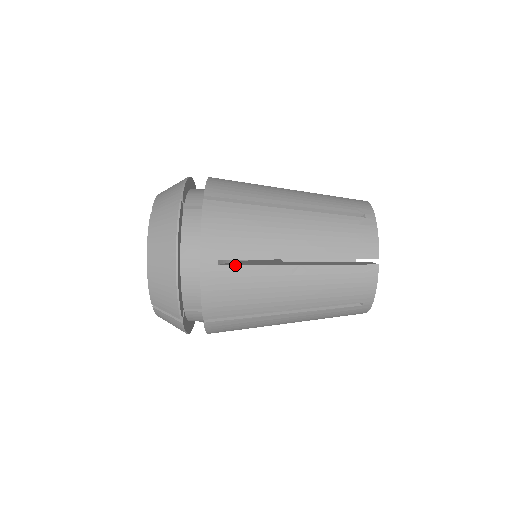
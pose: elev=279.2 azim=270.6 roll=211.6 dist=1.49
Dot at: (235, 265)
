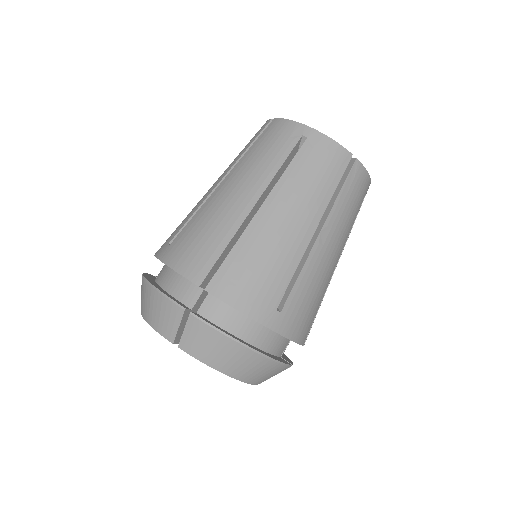
Dot at: (289, 296)
